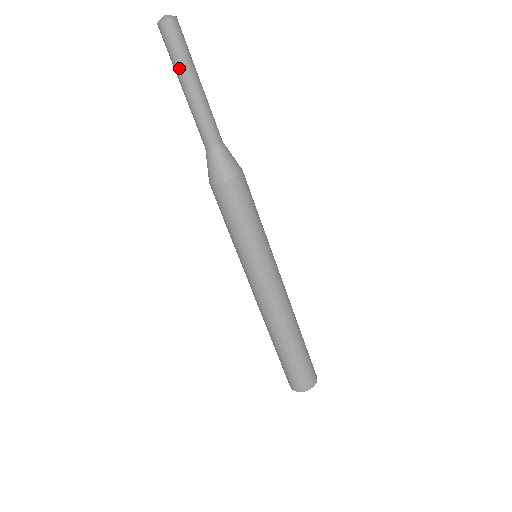
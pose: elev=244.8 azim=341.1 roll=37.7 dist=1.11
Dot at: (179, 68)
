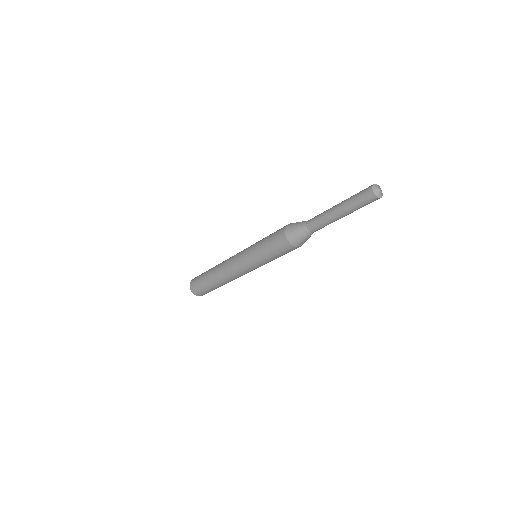
Dot at: (353, 211)
